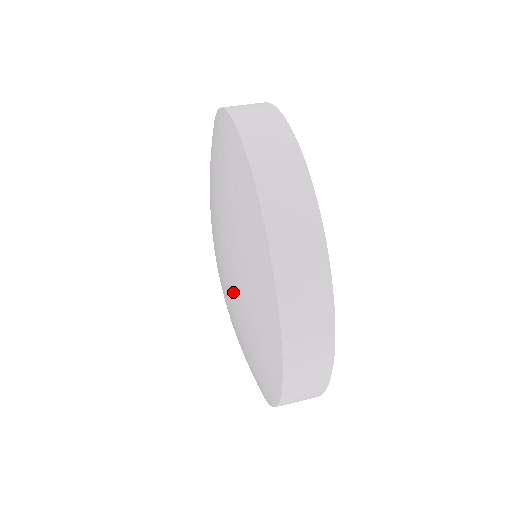
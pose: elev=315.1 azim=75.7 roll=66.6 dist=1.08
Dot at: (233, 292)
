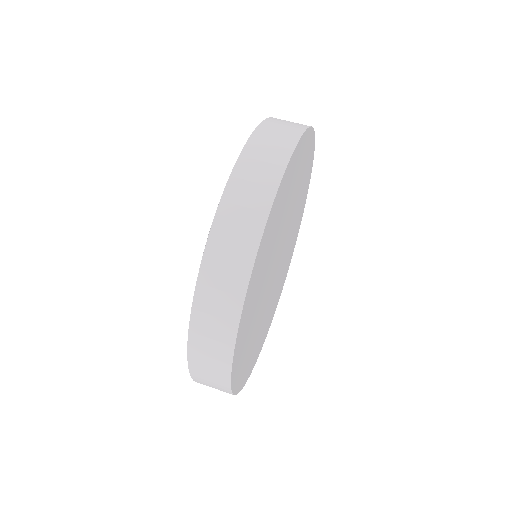
Dot at: occluded
